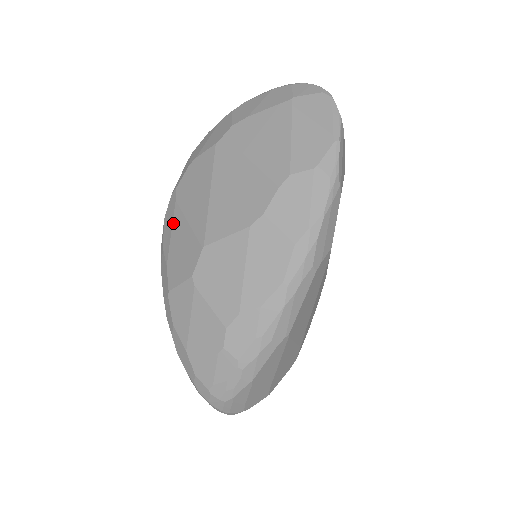
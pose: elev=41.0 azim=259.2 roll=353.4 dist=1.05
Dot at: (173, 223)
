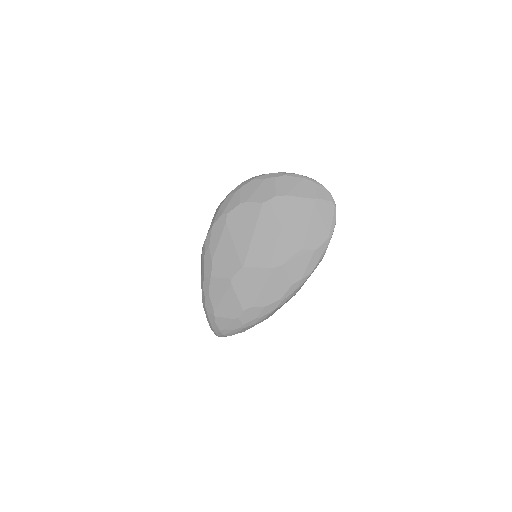
Dot at: (222, 237)
